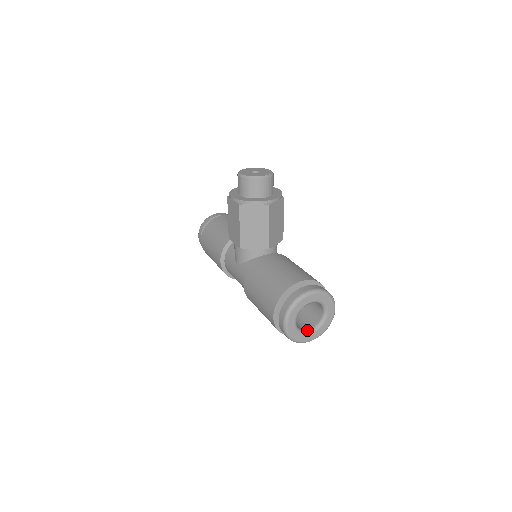
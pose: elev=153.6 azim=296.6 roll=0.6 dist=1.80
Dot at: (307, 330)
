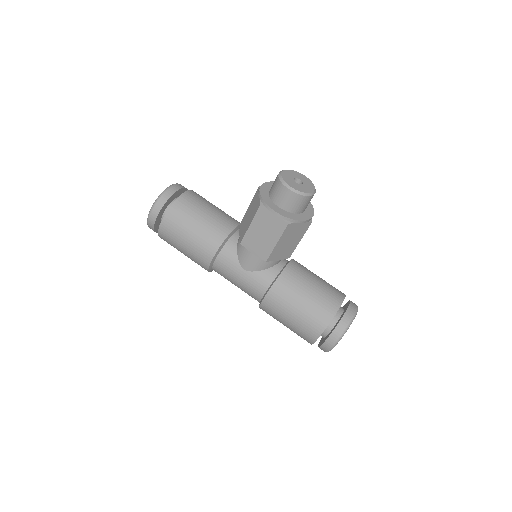
Dot at: occluded
